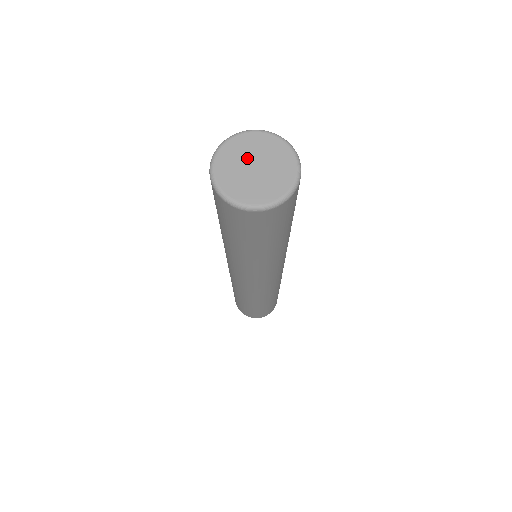
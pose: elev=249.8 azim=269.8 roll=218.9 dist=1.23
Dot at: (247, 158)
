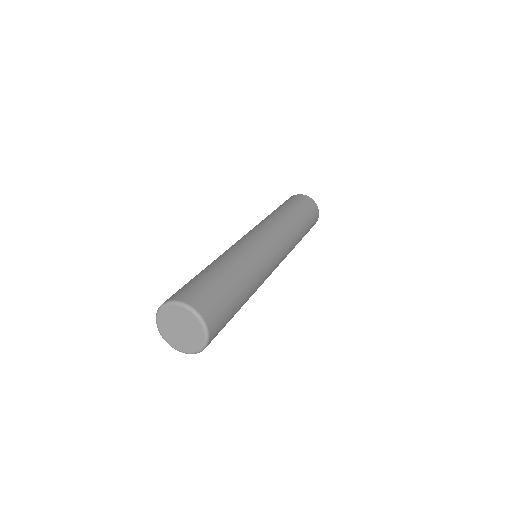
Dot at: (173, 327)
